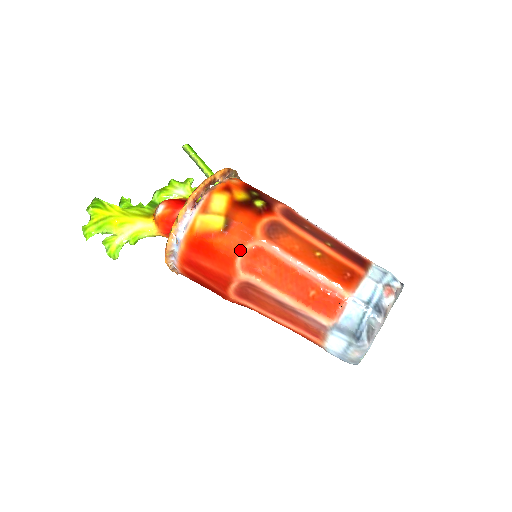
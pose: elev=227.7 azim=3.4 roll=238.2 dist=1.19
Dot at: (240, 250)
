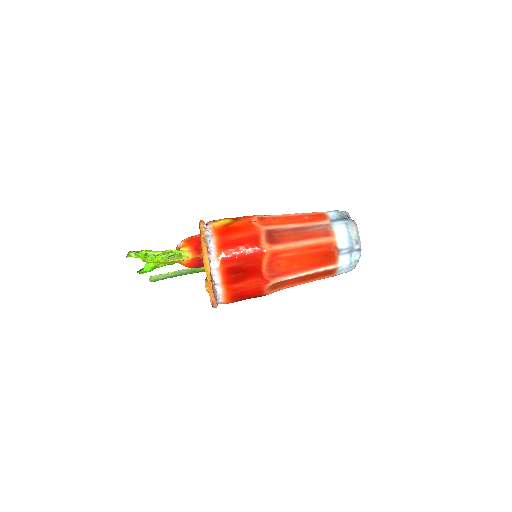
Dot at: (252, 220)
